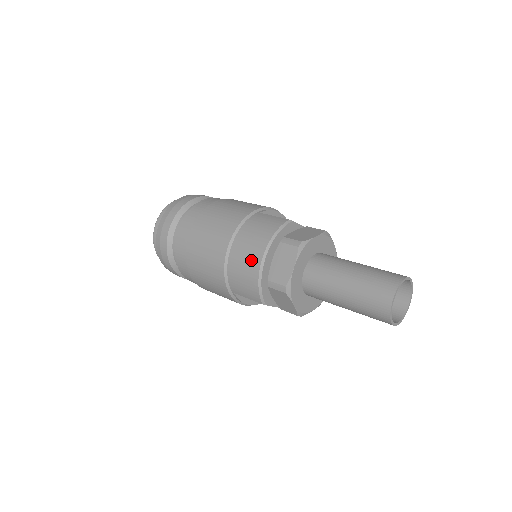
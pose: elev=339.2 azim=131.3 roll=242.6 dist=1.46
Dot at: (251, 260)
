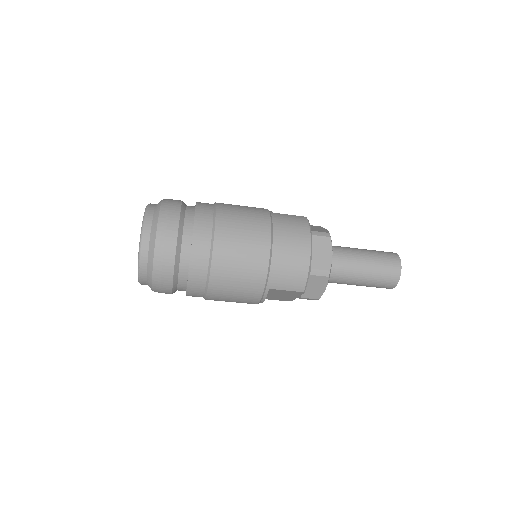
Dot at: (299, 252)
